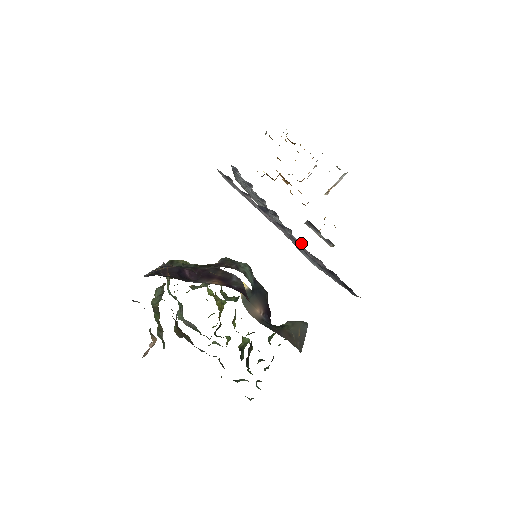
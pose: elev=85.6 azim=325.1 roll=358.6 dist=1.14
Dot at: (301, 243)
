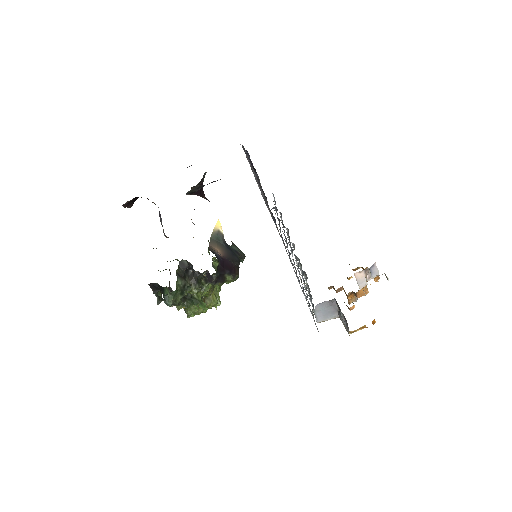
Dot at: occluded
